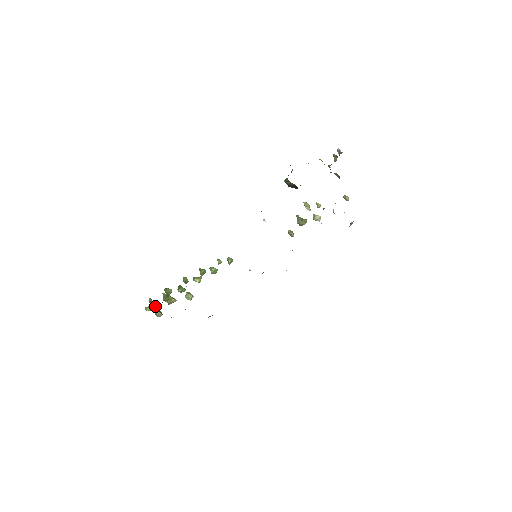
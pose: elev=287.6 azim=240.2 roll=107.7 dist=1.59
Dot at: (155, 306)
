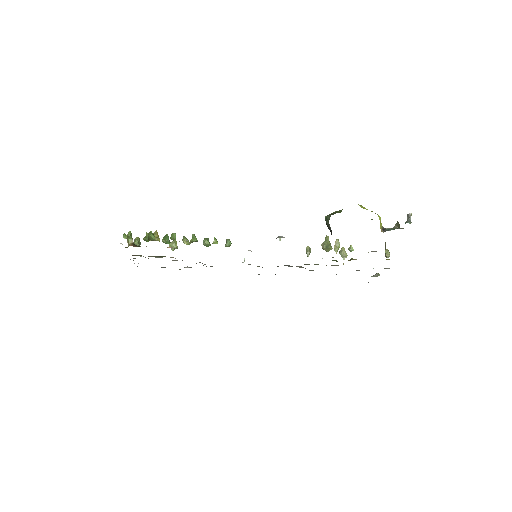
Dot at: (129, 245)
